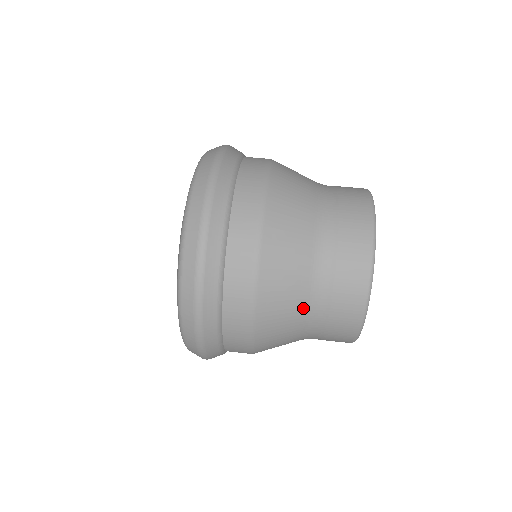
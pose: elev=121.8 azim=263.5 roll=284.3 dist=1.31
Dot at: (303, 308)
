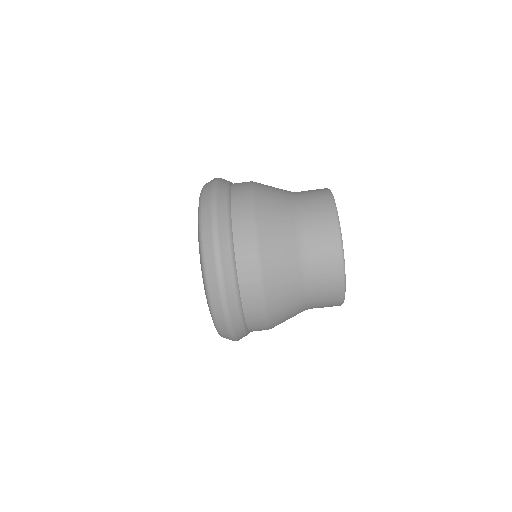
Dot at: occluded
